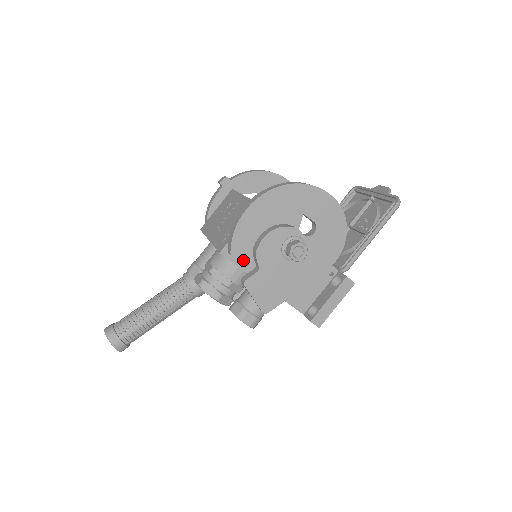
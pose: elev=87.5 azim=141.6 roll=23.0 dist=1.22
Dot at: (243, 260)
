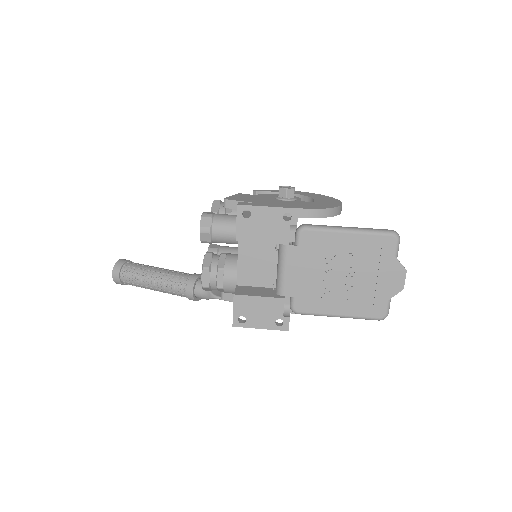
Dot at: occluded
